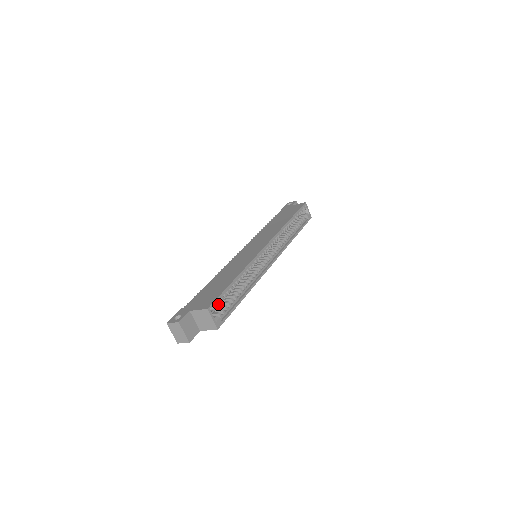
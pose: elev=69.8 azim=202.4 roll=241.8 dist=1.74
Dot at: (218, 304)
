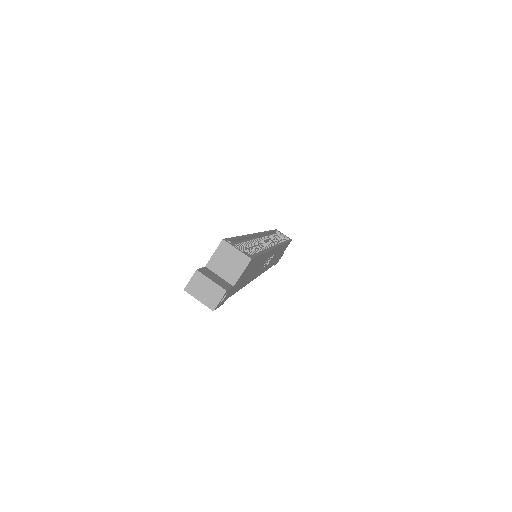
Dot at: occluded
